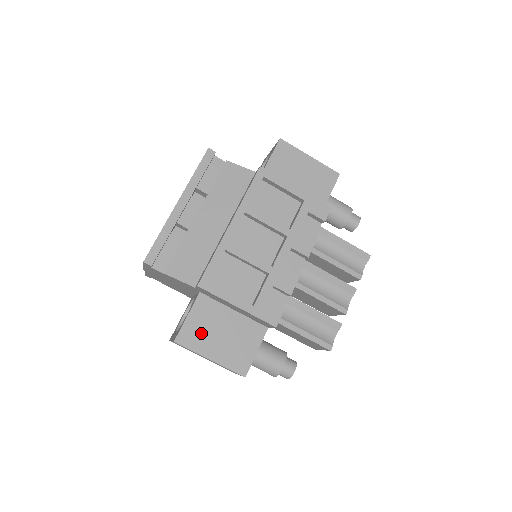
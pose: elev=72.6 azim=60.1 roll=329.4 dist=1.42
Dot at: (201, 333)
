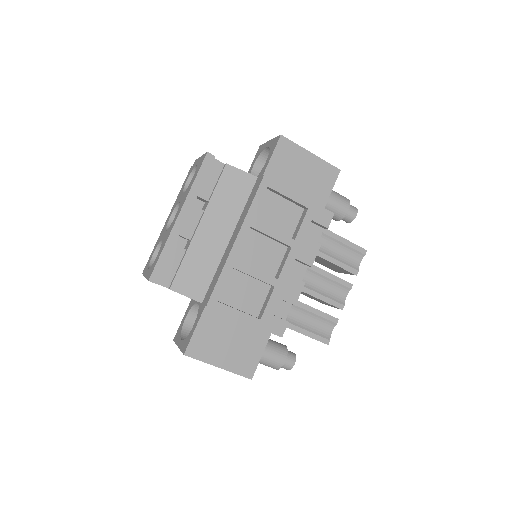
Dot at: (209, 344)
